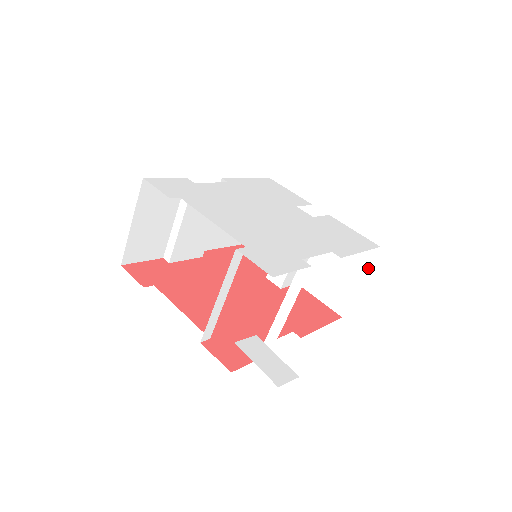
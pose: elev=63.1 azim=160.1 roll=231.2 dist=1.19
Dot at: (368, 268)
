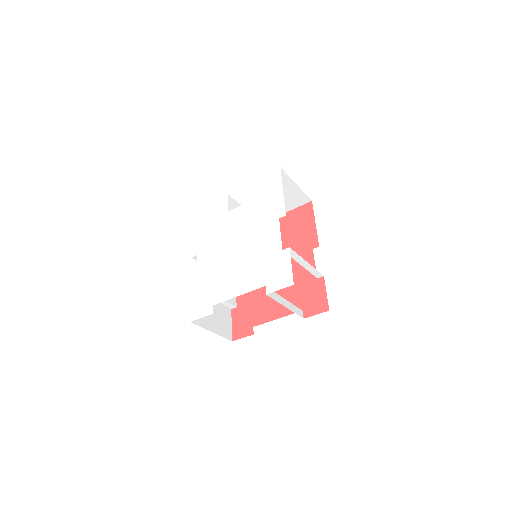
Dot at: (290, 178)
